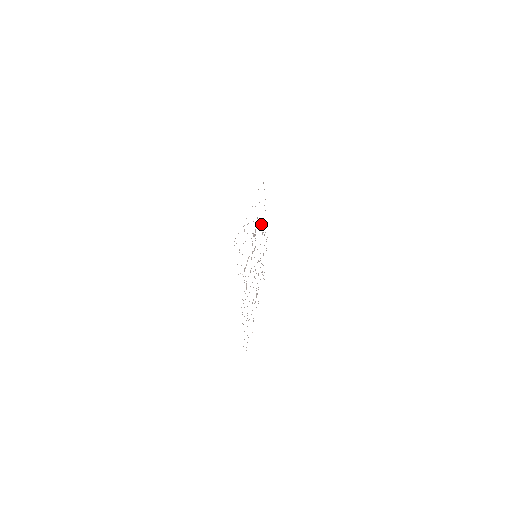
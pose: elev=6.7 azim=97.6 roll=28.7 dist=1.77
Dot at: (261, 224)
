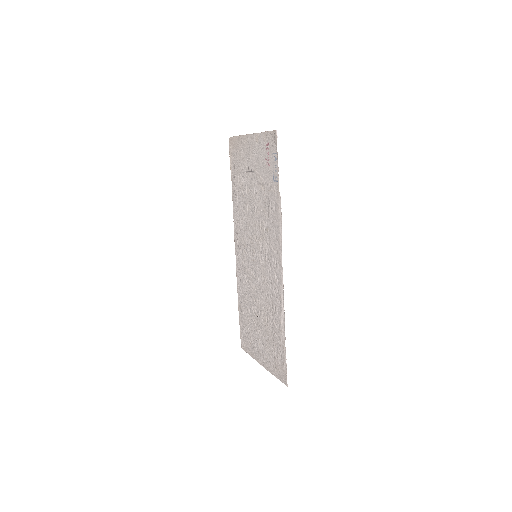
Dot at: (260, 196)
